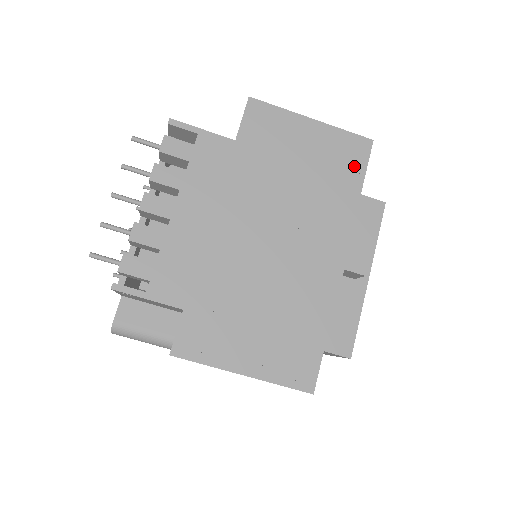
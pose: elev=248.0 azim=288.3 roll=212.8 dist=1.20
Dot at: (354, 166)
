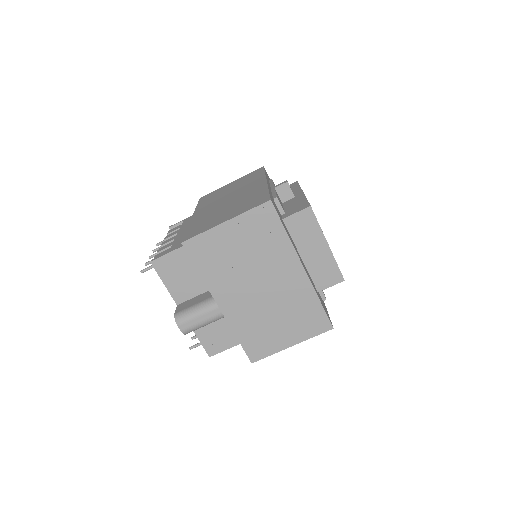
Dot at: occluded
